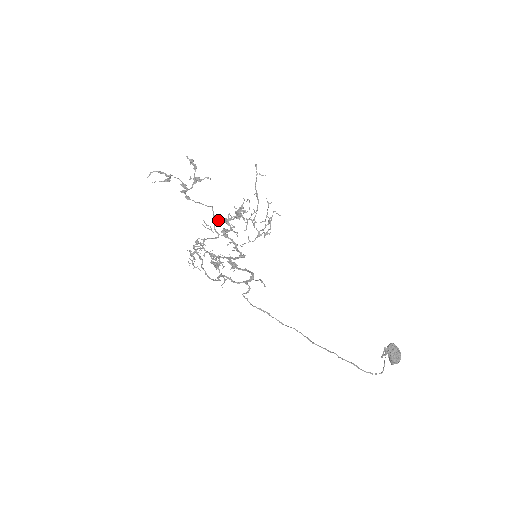
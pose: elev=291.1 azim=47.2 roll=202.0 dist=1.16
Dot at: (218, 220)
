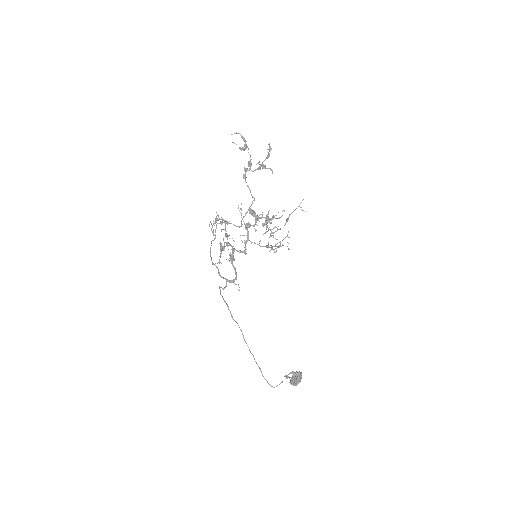
Dot at: (250, 213)
